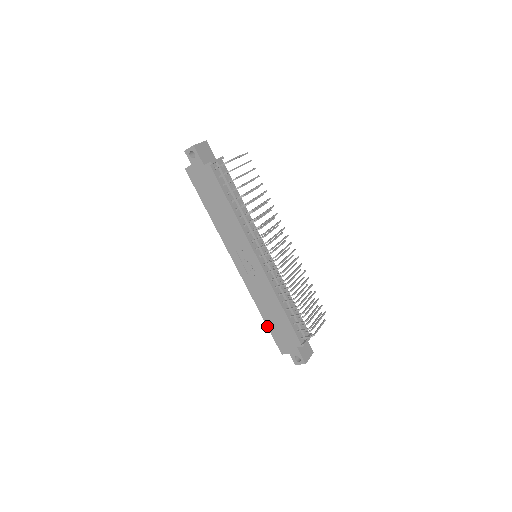
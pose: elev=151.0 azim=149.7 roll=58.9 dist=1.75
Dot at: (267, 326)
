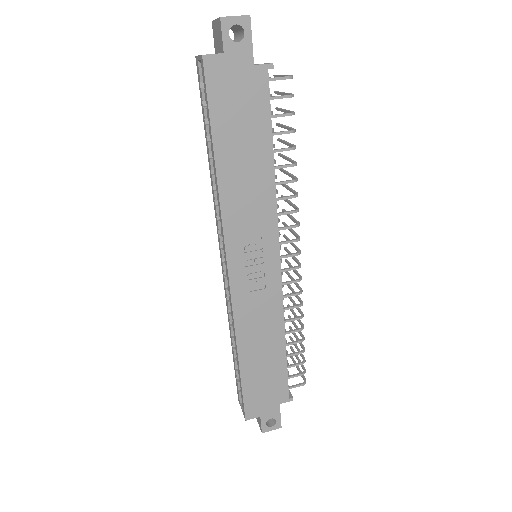
Dot at: (241, 376)
